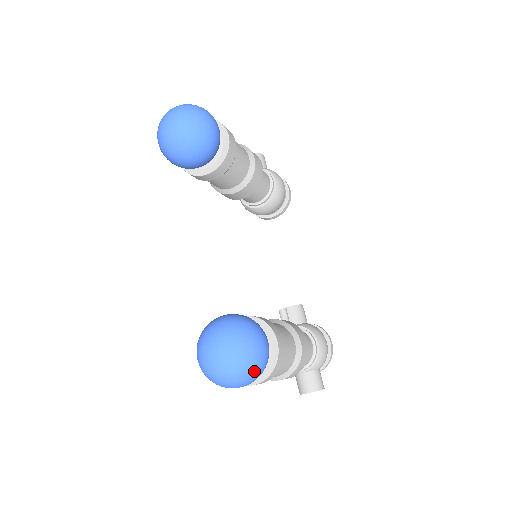
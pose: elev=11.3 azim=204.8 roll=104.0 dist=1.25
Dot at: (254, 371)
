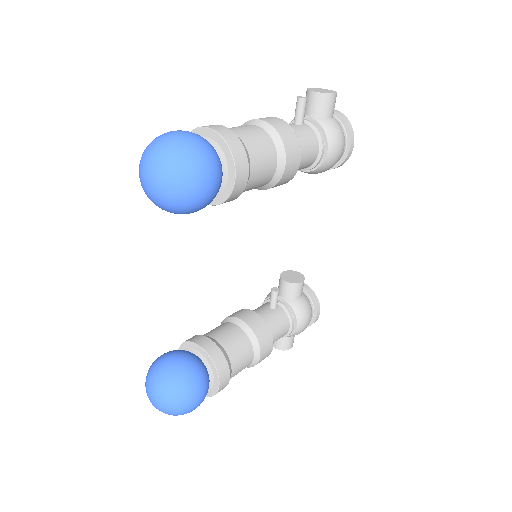
Dot at: (183, 414)
